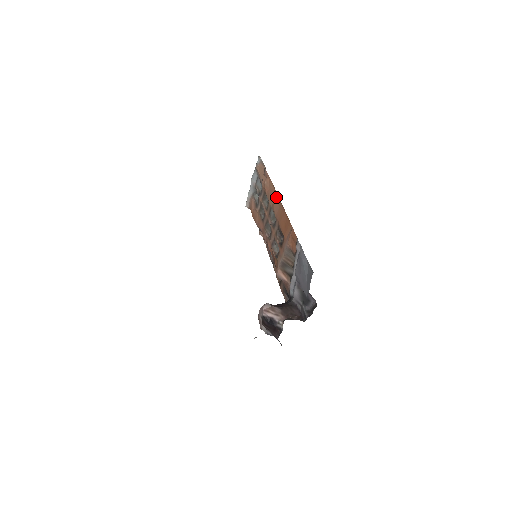
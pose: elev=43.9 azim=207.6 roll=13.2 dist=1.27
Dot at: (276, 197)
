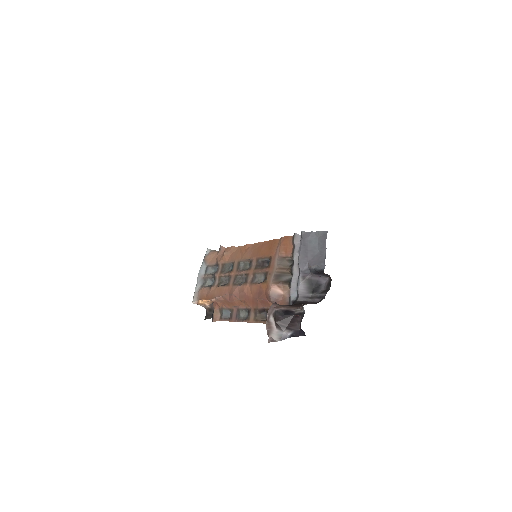
Dot at: (245, 248)
